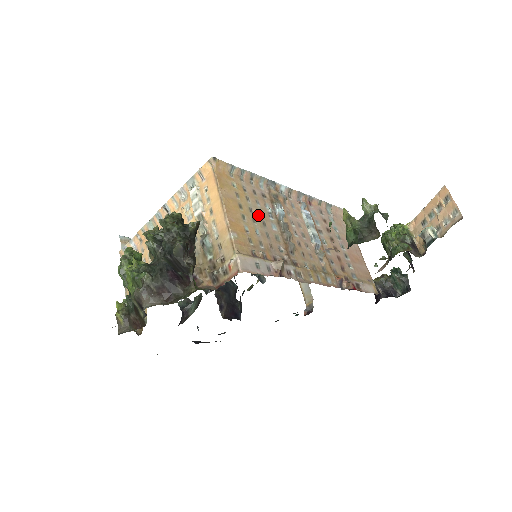
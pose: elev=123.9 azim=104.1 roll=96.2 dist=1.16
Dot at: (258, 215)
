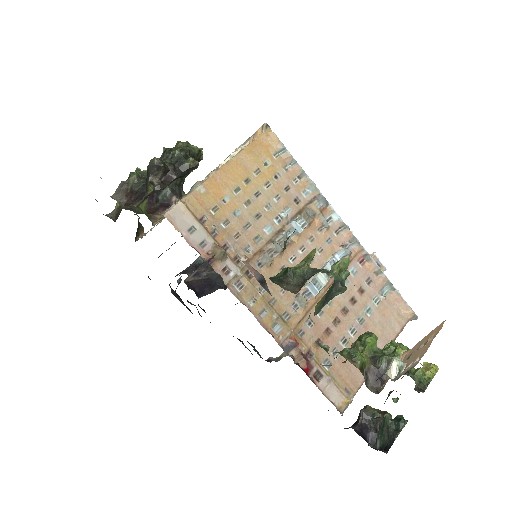
Dot at: (261, 204)
